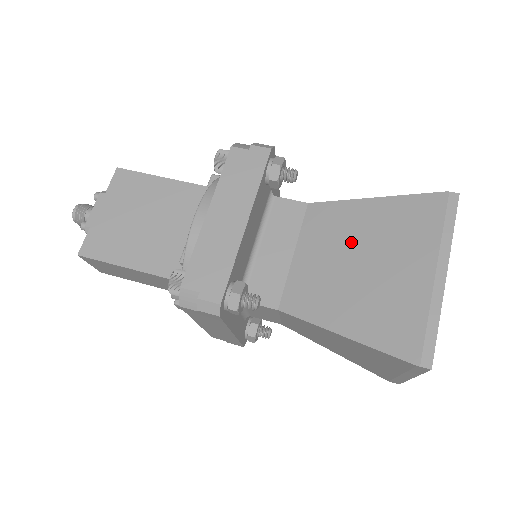
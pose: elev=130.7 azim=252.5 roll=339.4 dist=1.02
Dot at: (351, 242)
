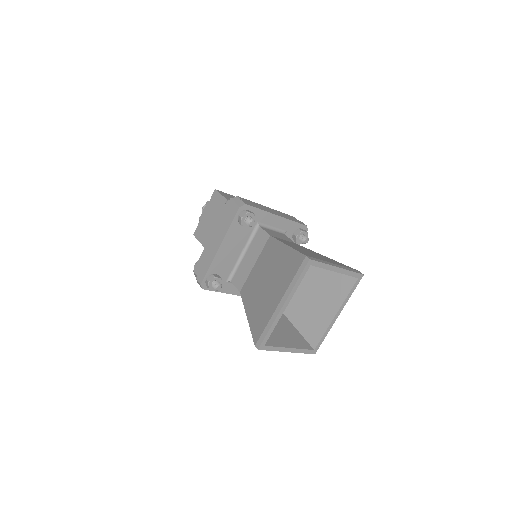
Dot at: (269, 268)
